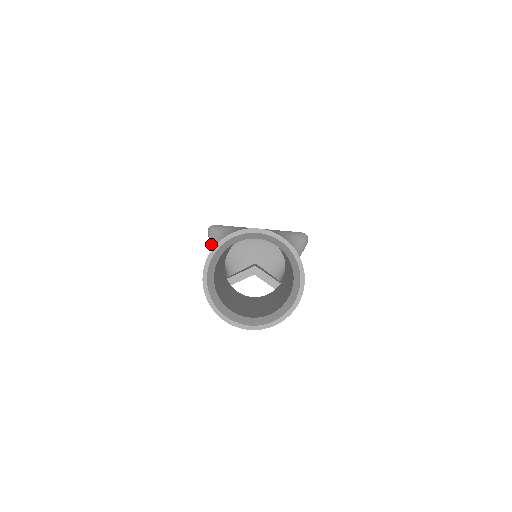
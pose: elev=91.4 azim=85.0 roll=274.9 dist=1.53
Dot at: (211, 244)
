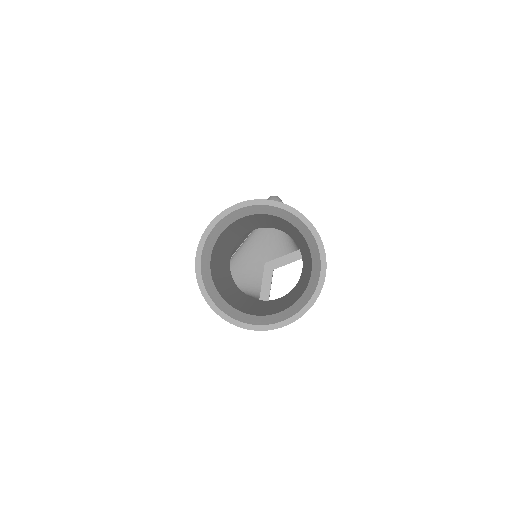
Dot at: occluded
